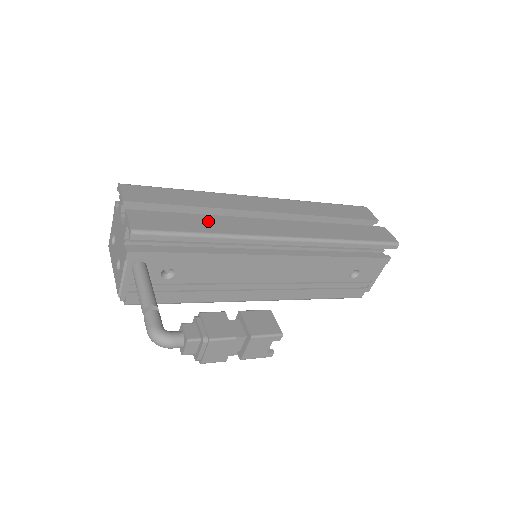
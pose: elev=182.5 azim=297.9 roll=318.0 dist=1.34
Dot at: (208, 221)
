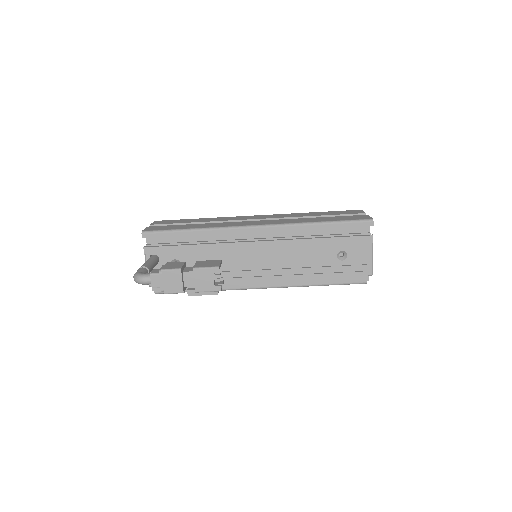
Dot at: (200, 225)
